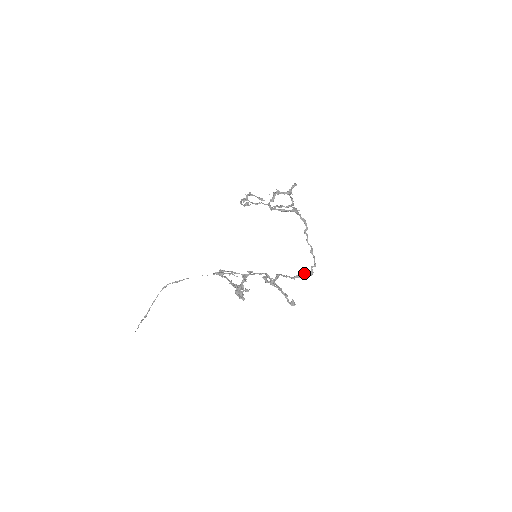
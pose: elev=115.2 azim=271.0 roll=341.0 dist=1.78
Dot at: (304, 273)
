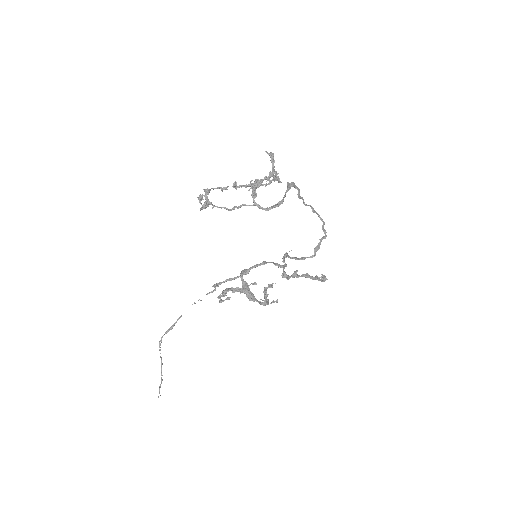
Dot at: occluded
